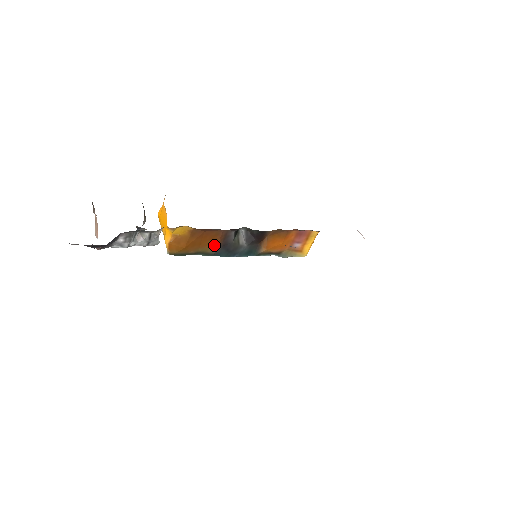
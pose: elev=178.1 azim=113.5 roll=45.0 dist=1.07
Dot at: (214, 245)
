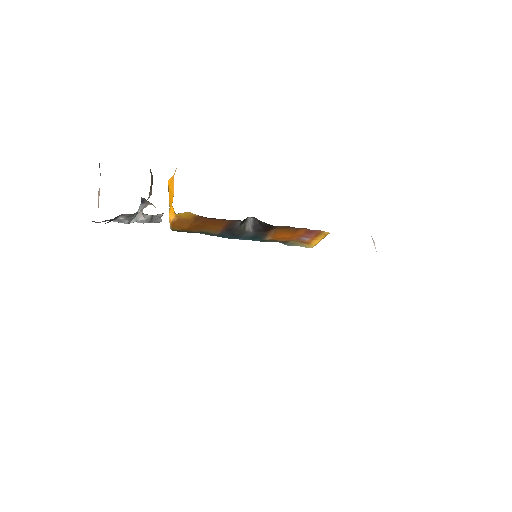
Dot at: (218, 229)
